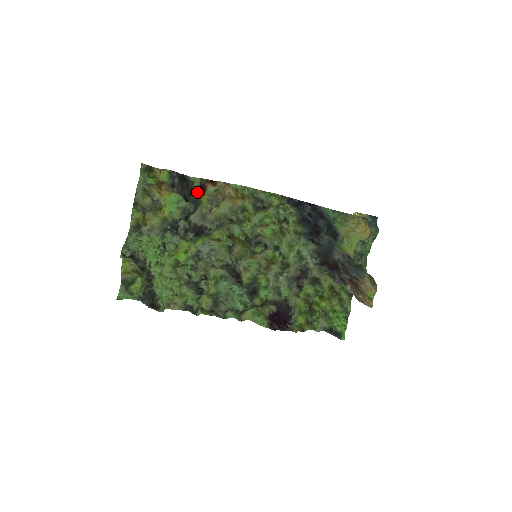
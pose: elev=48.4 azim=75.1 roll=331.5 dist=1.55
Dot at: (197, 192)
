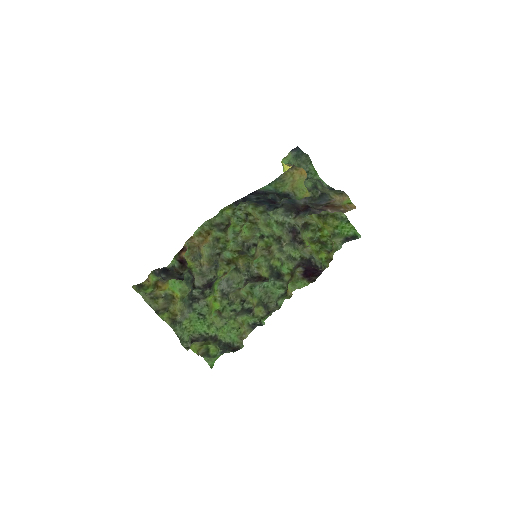
Dot at: (182, 269)
